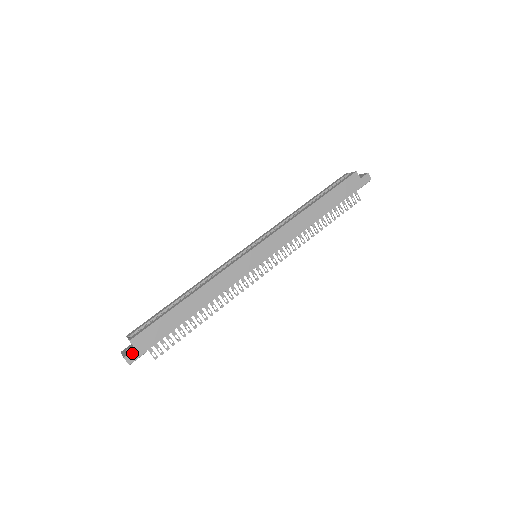
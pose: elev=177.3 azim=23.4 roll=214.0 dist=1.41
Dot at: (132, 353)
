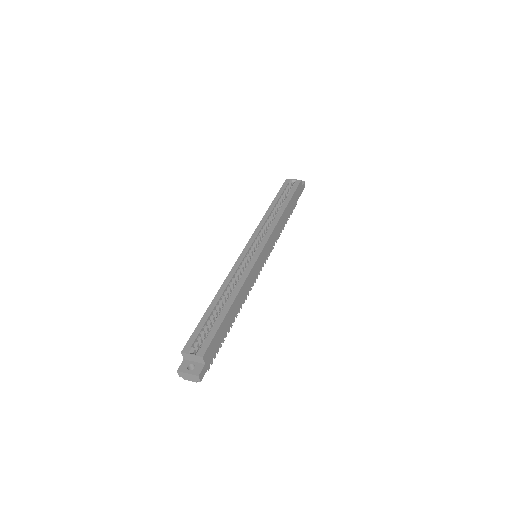
Dot at: (203, 369)
